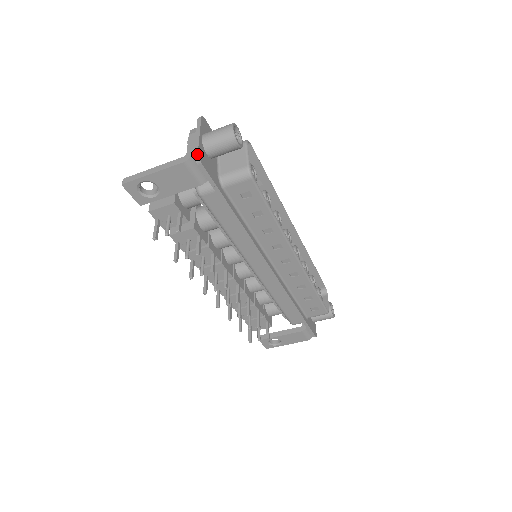
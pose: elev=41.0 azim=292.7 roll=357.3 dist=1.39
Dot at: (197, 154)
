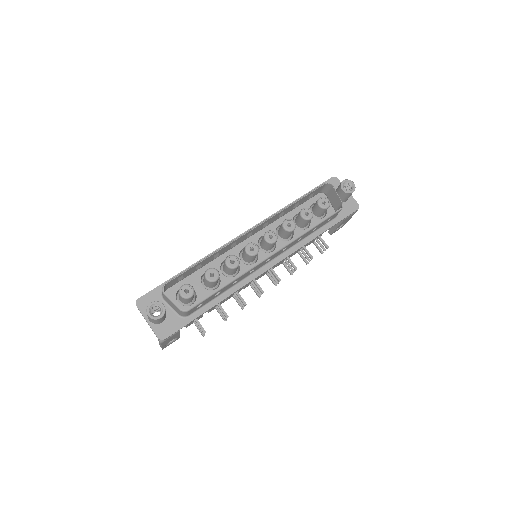
Dot at: (159, 339)
